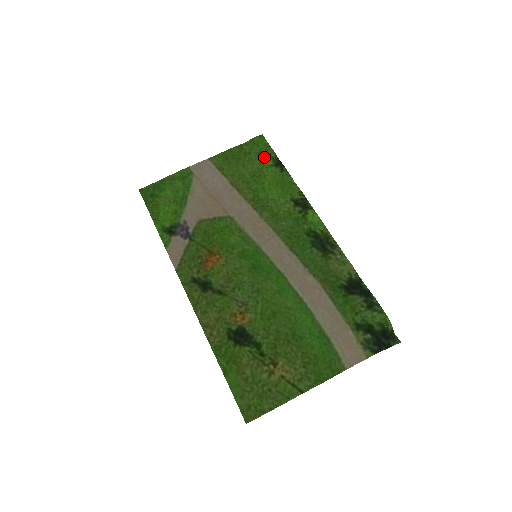
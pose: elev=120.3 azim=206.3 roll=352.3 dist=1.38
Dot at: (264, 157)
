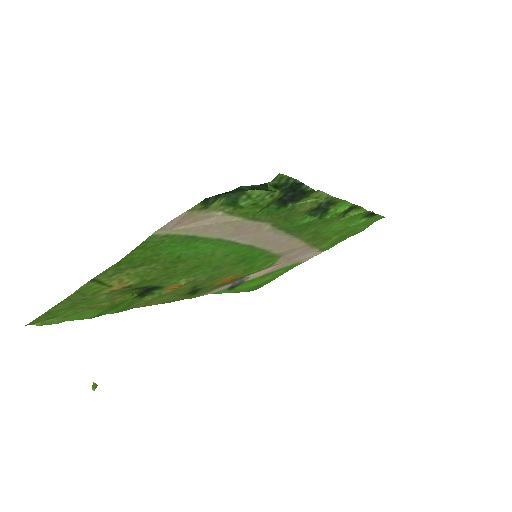
Dot at: (365, 222)
